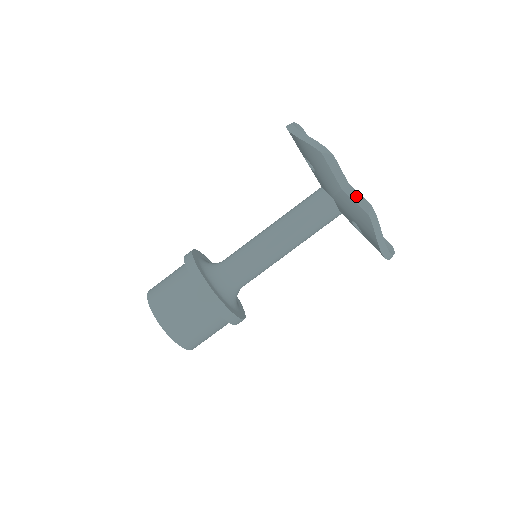
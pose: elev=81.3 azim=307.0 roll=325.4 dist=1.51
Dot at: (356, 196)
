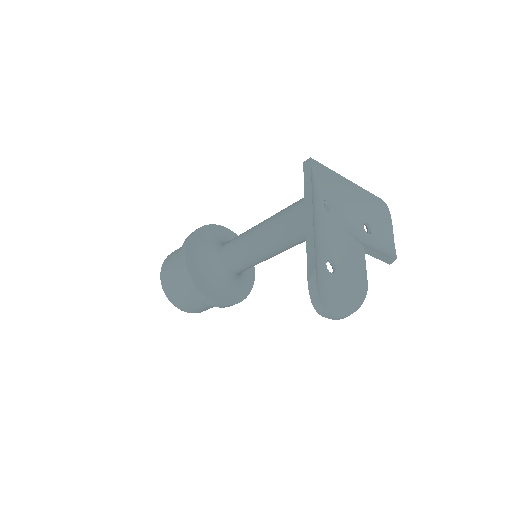
Dot at: (375, 255)
